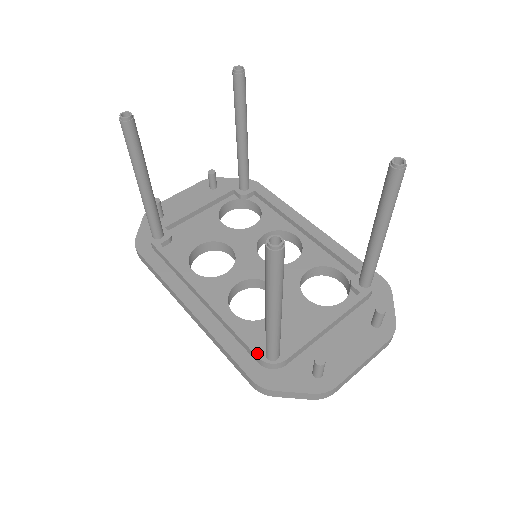
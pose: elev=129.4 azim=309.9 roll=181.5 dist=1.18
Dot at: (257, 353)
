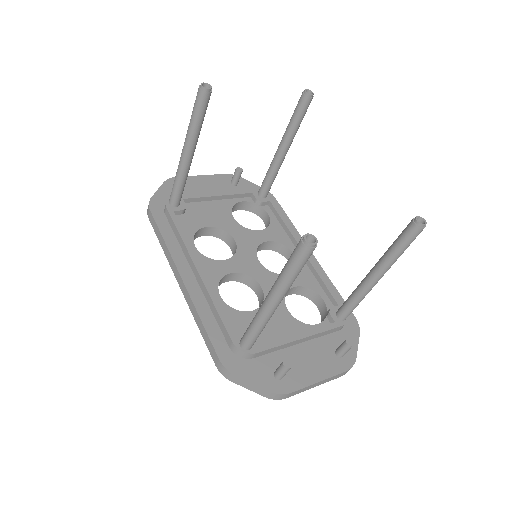
Dot at: (233, 338)
